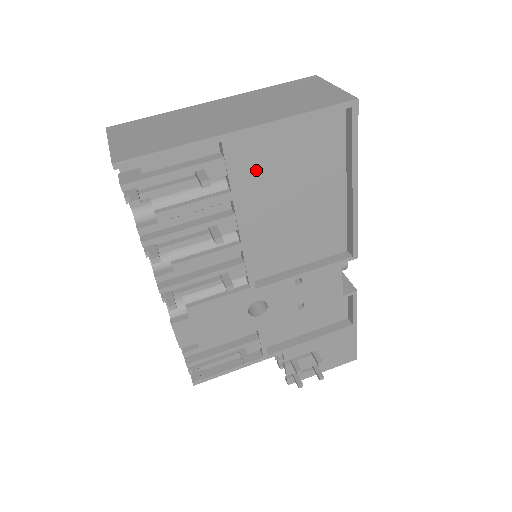
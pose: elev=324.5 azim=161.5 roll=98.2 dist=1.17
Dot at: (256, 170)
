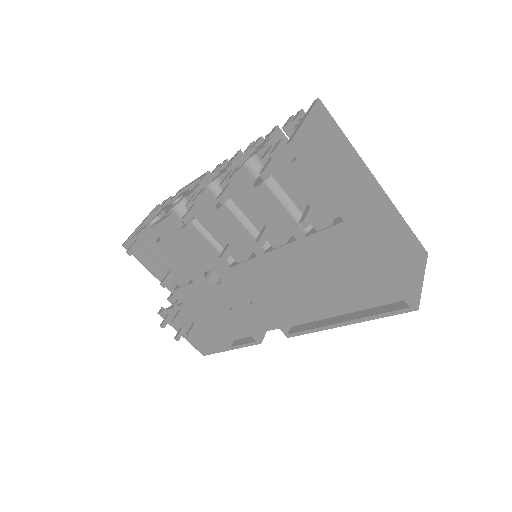
Dot at: (330, 248)
